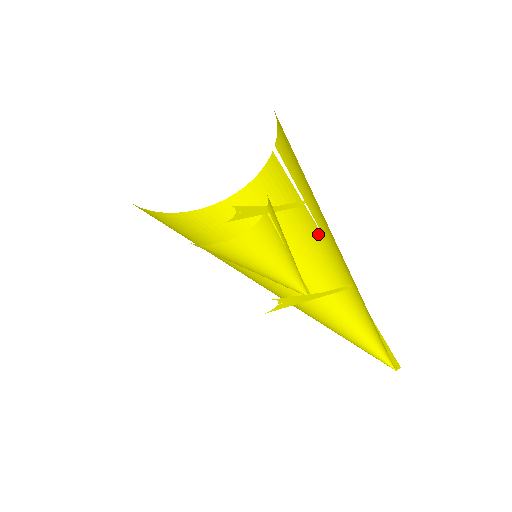
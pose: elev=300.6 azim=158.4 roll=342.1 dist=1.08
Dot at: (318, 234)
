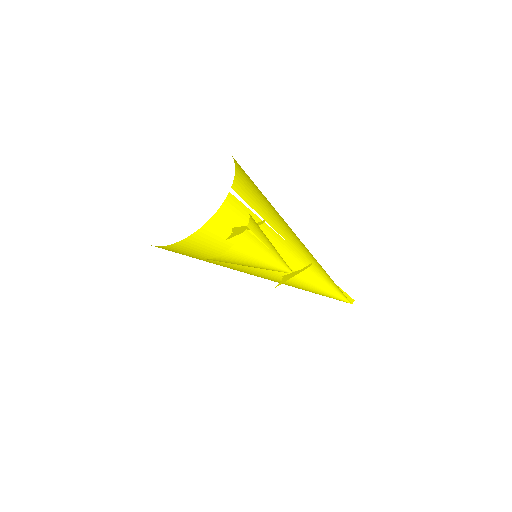
Dot at: (279, 239)
